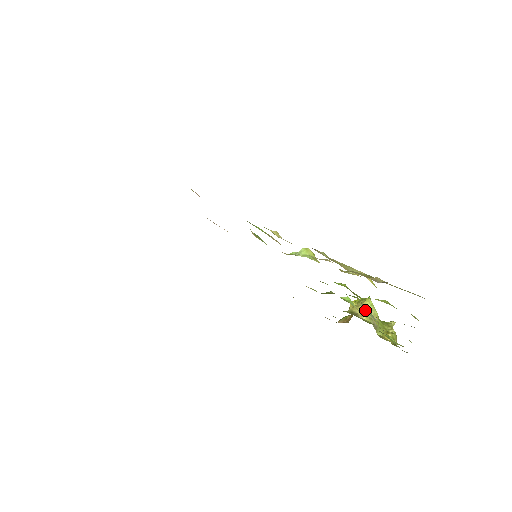
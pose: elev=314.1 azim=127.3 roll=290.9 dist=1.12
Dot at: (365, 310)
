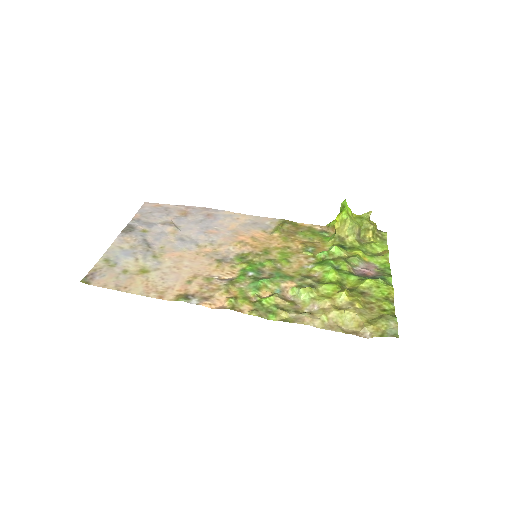
Dot at: (348, 231)
